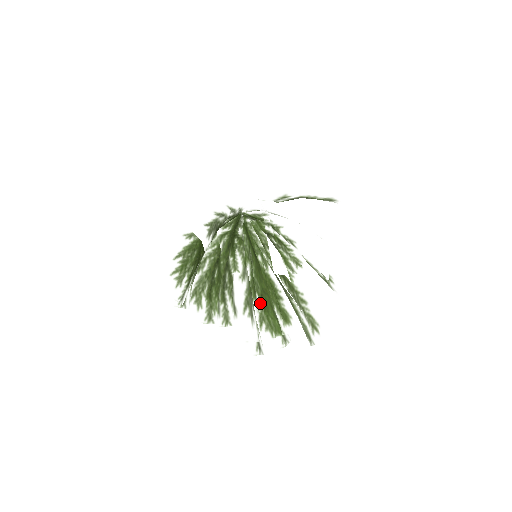
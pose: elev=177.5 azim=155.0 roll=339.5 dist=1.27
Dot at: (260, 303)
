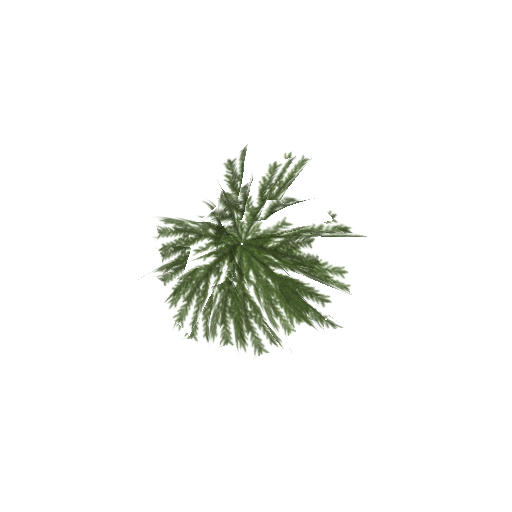
Dot at: (184, 201)
